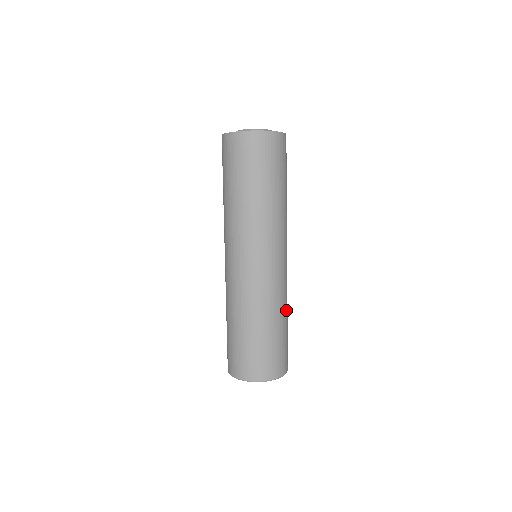
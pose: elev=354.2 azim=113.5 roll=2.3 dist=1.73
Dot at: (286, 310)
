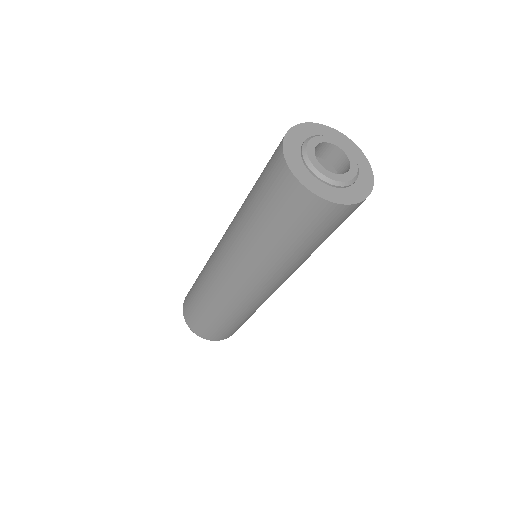
Dot at: occluded
